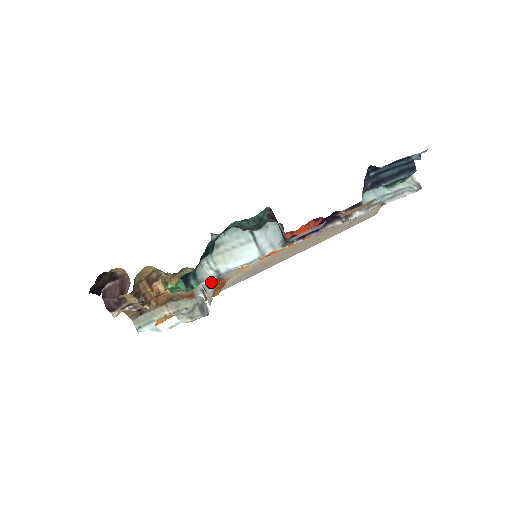
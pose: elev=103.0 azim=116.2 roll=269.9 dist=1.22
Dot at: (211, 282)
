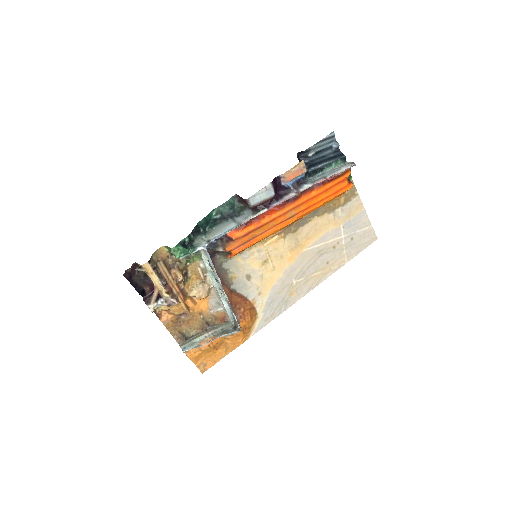
Dot at: (205, 249)
